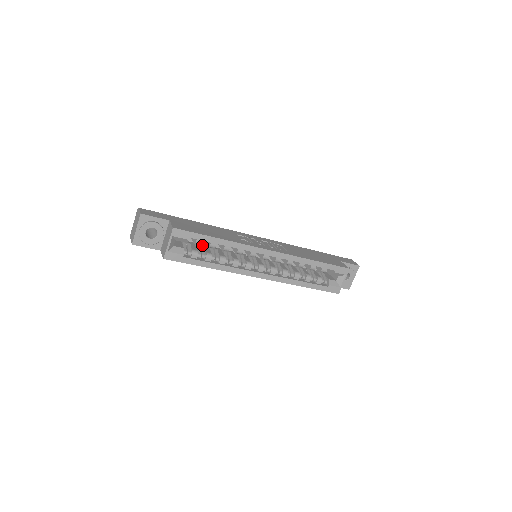
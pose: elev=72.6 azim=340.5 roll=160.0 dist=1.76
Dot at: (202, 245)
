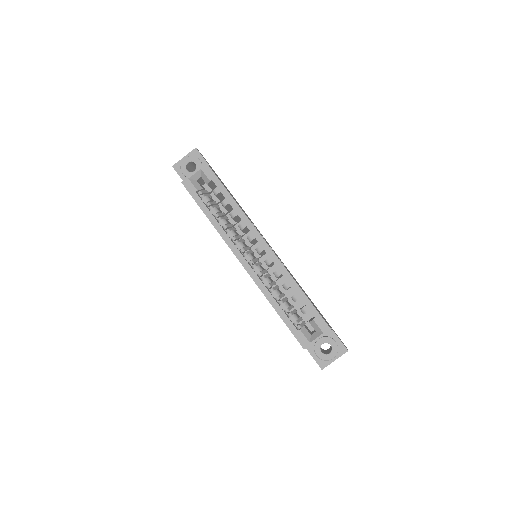
Dot at: occluded
